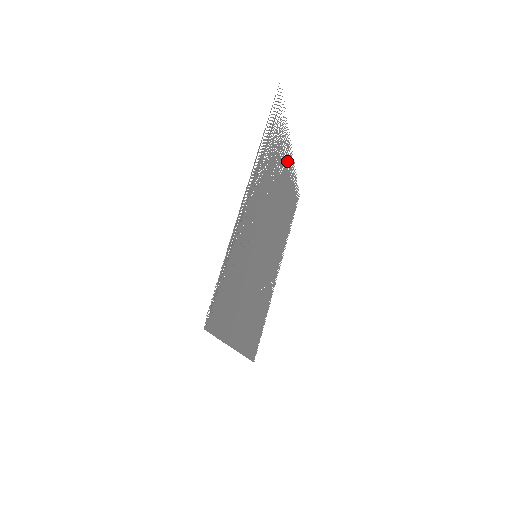
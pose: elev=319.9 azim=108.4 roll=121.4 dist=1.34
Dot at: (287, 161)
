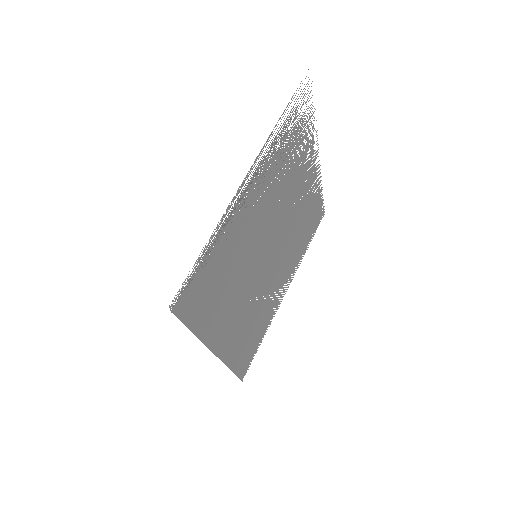
Dot at: (310, 166)
